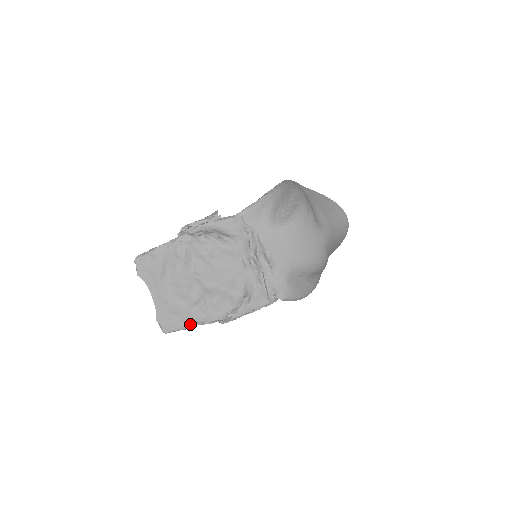
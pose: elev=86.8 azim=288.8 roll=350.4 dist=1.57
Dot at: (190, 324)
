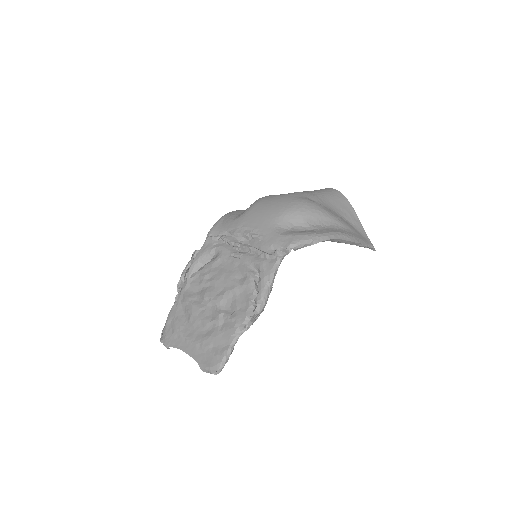
Dot at: (229, 343)
